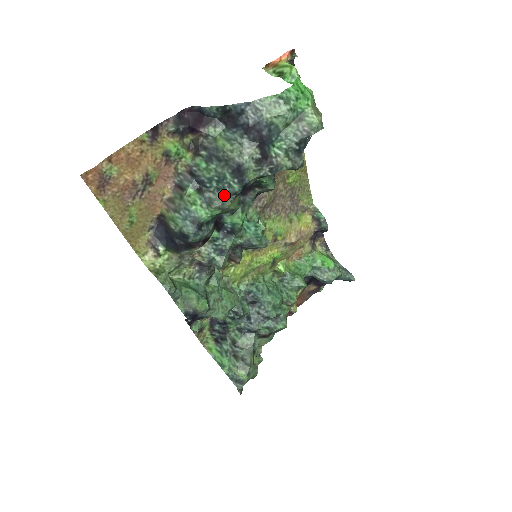
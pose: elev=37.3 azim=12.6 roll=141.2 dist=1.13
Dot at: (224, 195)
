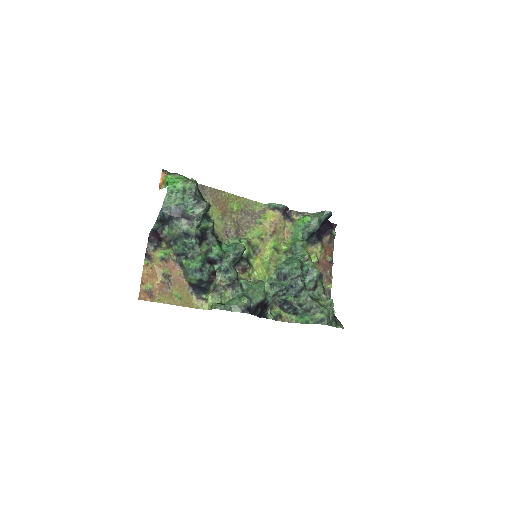
Dot at: (193, 249)
